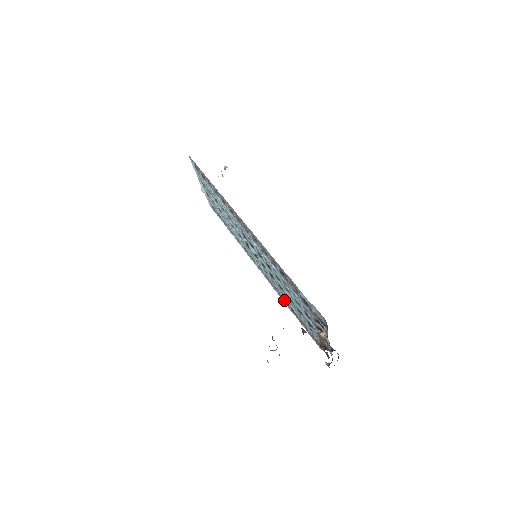
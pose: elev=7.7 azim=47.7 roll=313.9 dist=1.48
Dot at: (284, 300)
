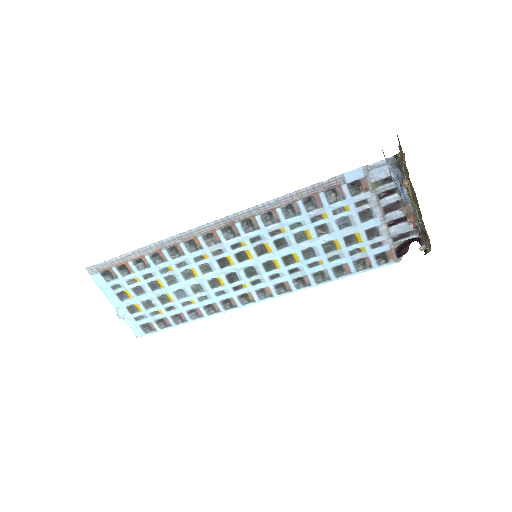
Dot at: (317, 280)
